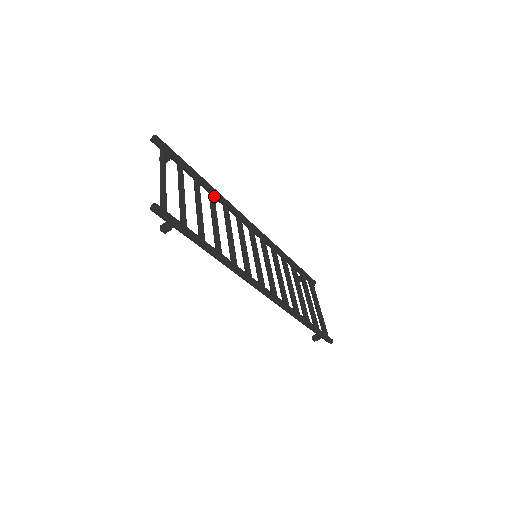
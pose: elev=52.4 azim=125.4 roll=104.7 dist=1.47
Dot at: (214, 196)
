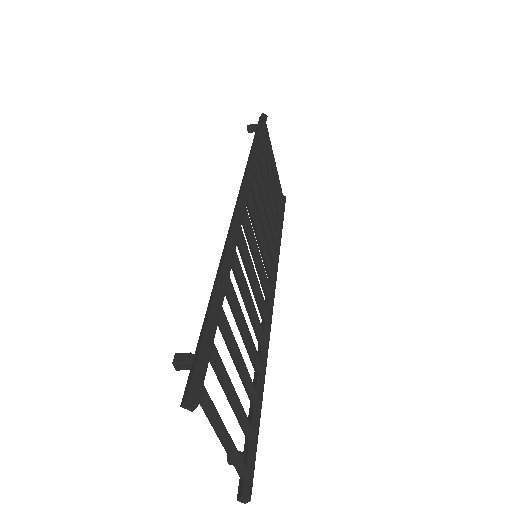
Dot at: (234, 290)
